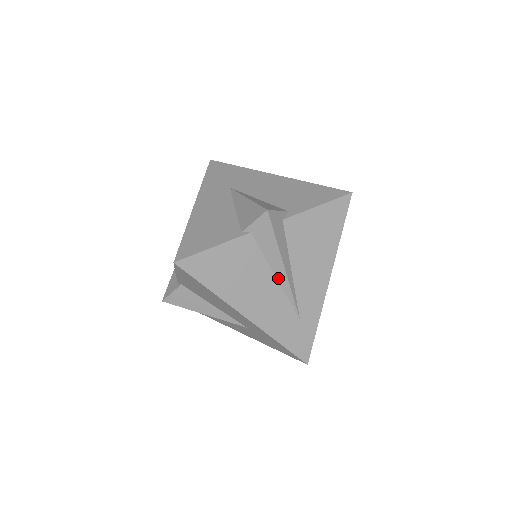
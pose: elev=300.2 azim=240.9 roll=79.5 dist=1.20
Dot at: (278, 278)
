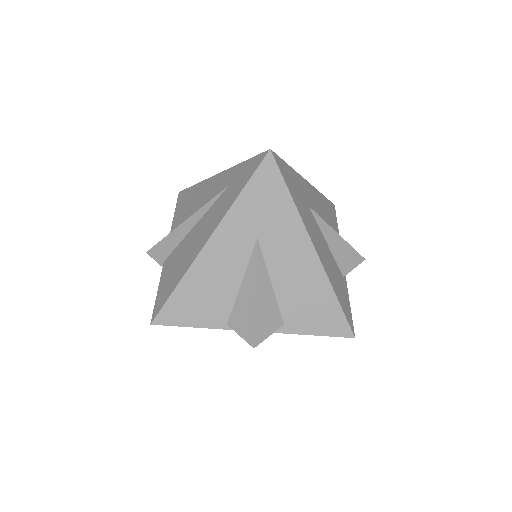
Dot at: occluded
